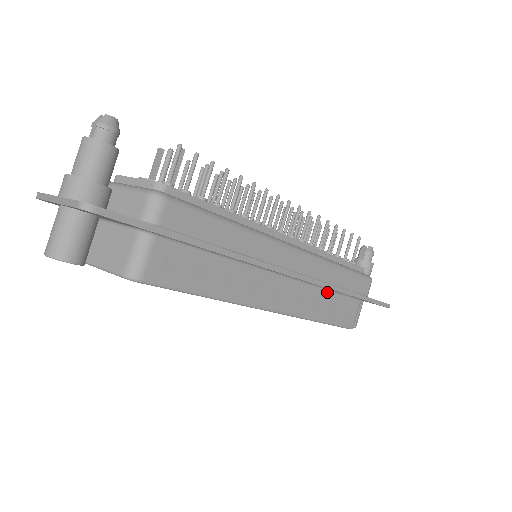
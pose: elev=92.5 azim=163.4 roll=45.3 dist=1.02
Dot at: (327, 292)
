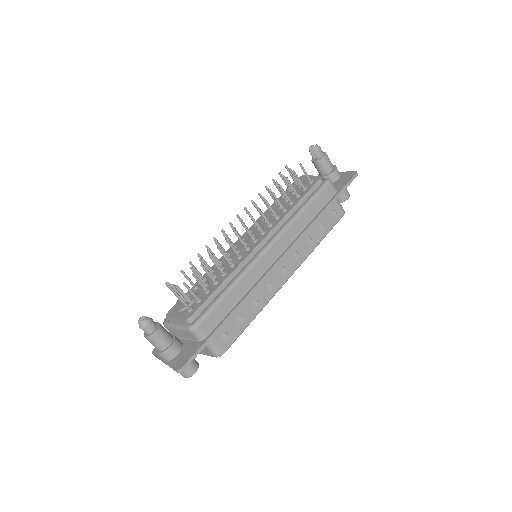
Dot at: occluded
